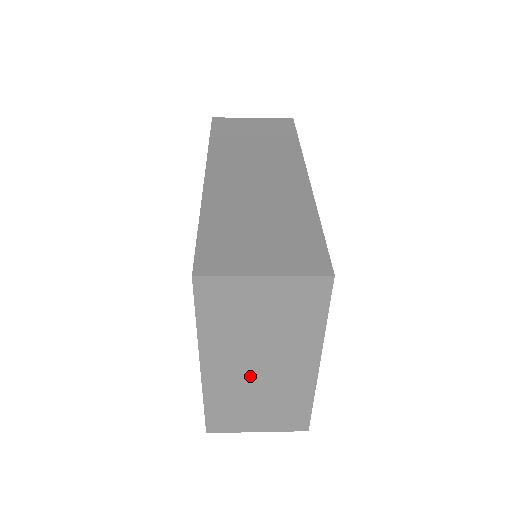
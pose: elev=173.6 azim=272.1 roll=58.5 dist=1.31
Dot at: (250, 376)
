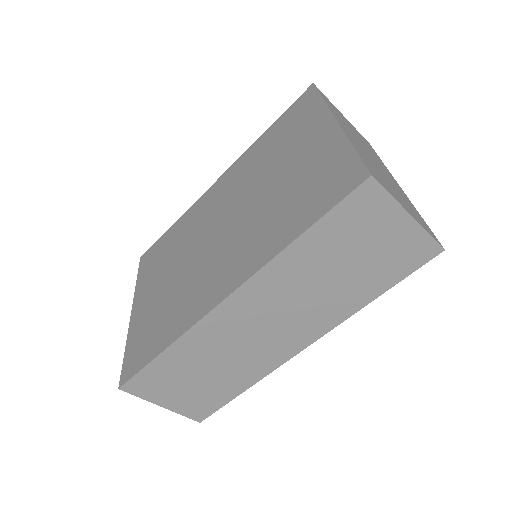
Dot at: (369, 156)
